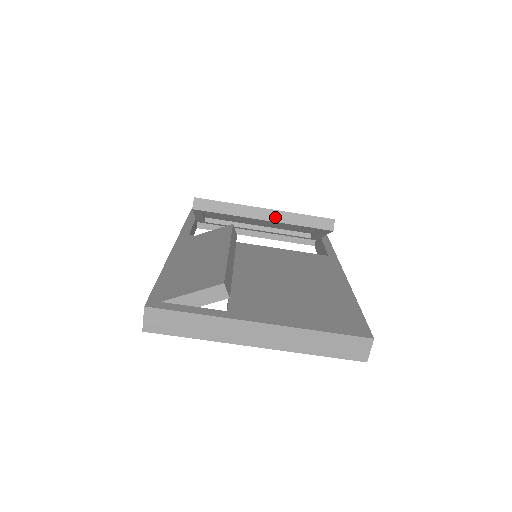
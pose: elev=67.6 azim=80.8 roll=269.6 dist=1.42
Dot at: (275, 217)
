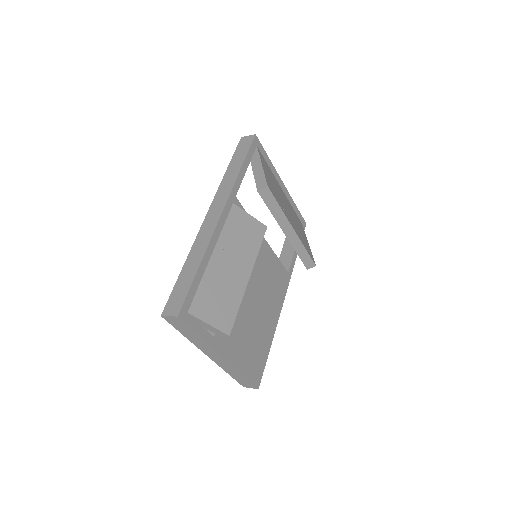
Dot at: (292, 238)
